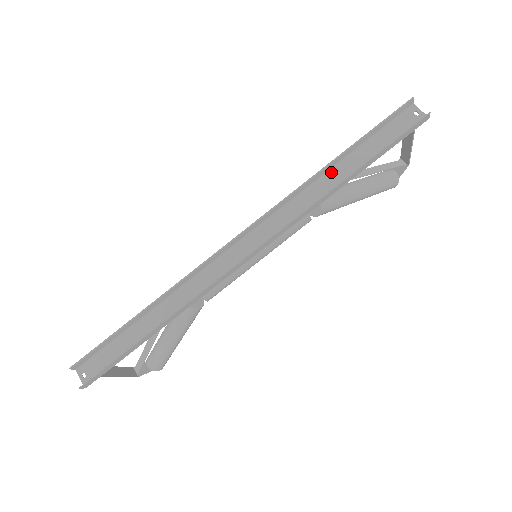
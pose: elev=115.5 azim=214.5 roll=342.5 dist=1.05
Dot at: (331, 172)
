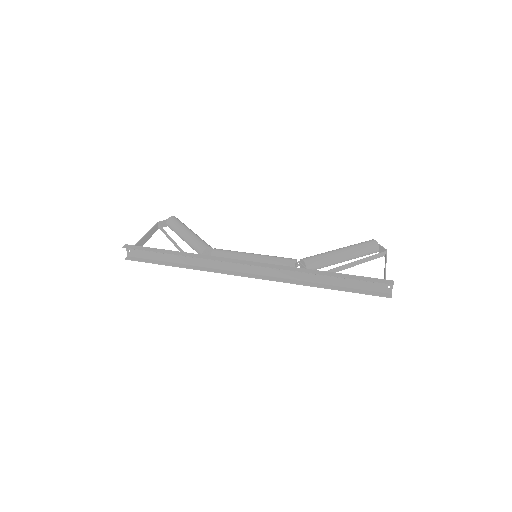
Dot at: occluded
